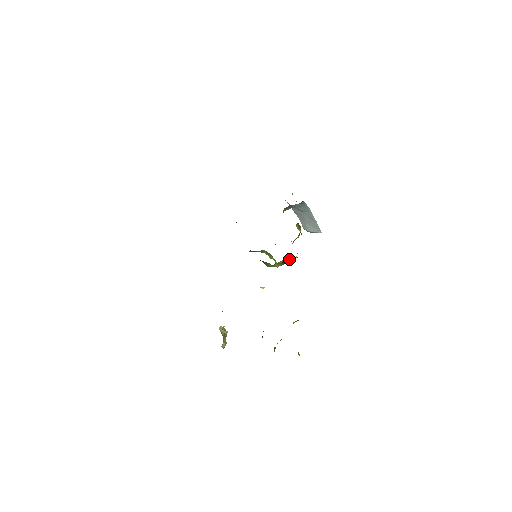
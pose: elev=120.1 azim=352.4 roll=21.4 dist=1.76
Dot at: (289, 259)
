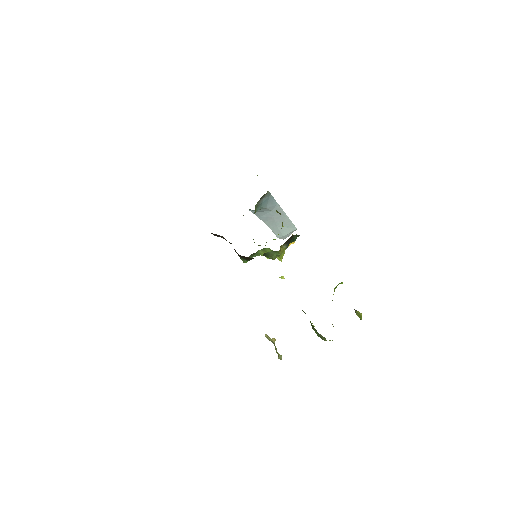
Dot at: occluded
